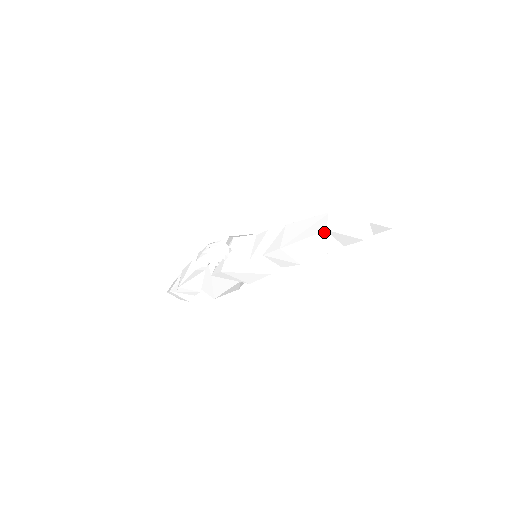
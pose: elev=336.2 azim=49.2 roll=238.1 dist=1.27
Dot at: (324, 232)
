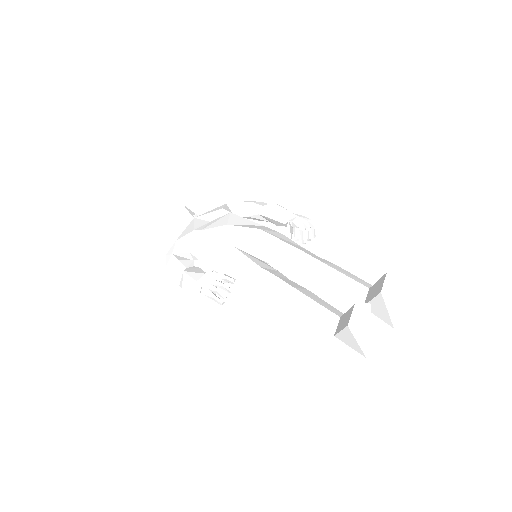
Dot at: (331, 334)
